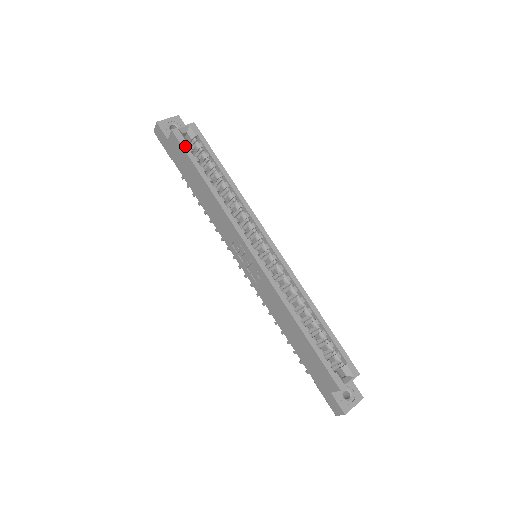
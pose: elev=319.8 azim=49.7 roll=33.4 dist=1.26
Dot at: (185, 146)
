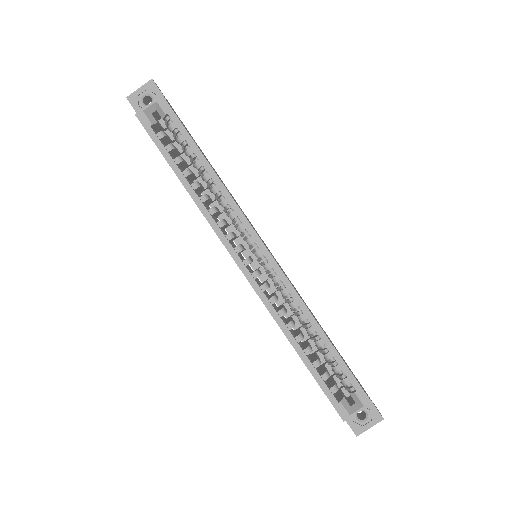
Dot at: (153, 134)
